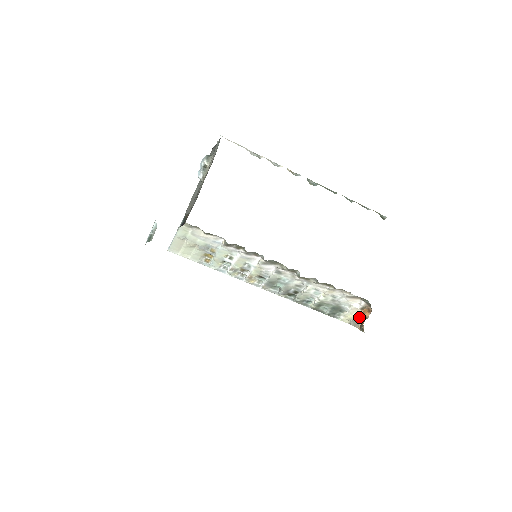
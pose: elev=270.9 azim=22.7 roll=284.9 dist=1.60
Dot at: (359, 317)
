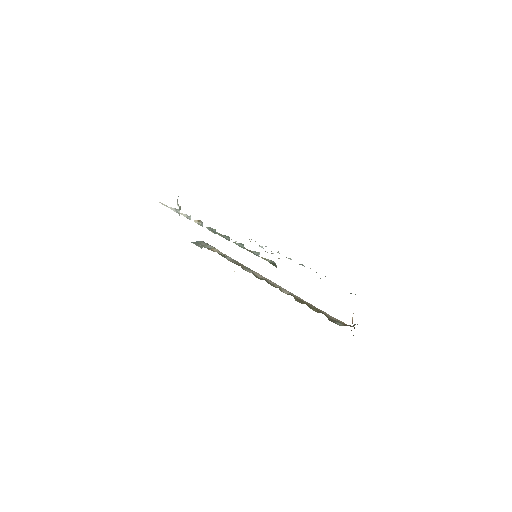
Dot at: occluded
